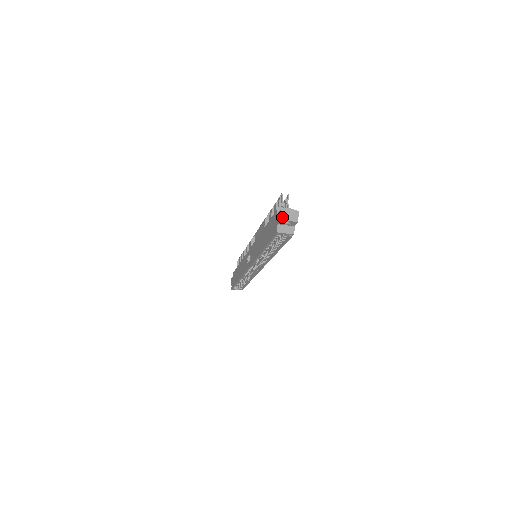
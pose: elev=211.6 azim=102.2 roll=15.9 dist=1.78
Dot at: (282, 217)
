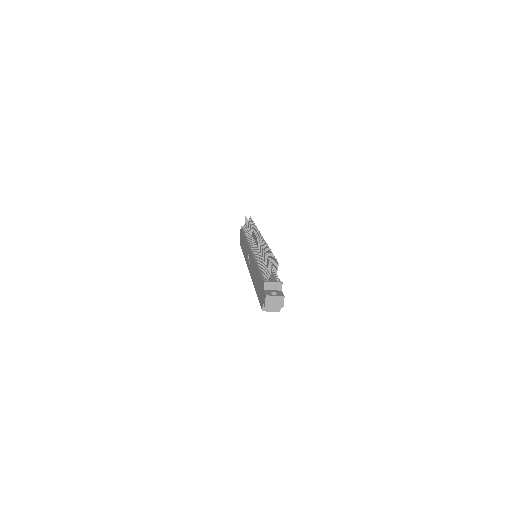
Dot at: (266, 304)
